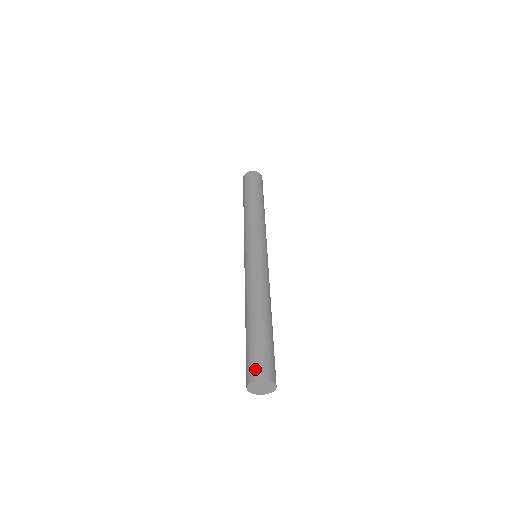
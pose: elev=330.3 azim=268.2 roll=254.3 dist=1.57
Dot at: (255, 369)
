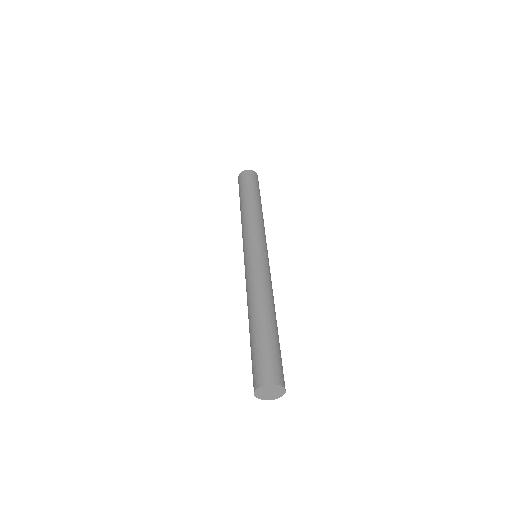
Dot at: (266, 372)
